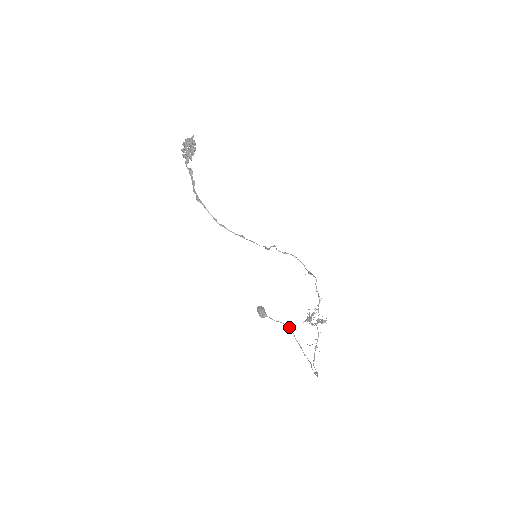
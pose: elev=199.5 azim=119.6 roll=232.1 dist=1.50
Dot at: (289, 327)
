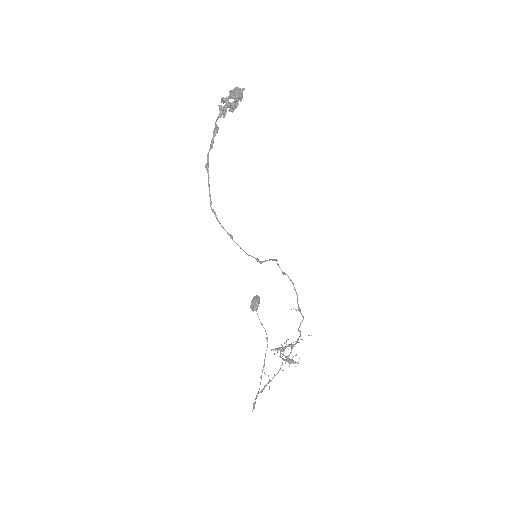
Dot at: occluded
